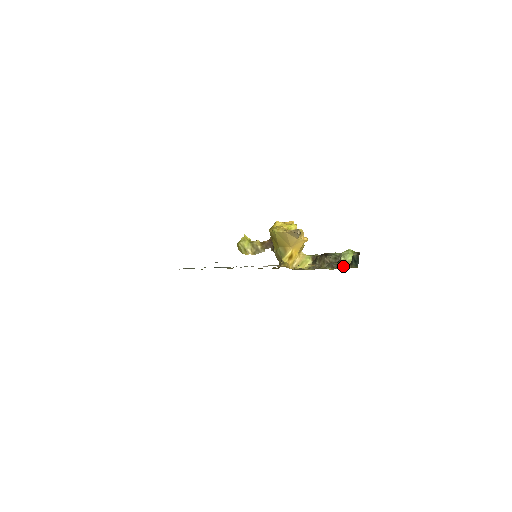
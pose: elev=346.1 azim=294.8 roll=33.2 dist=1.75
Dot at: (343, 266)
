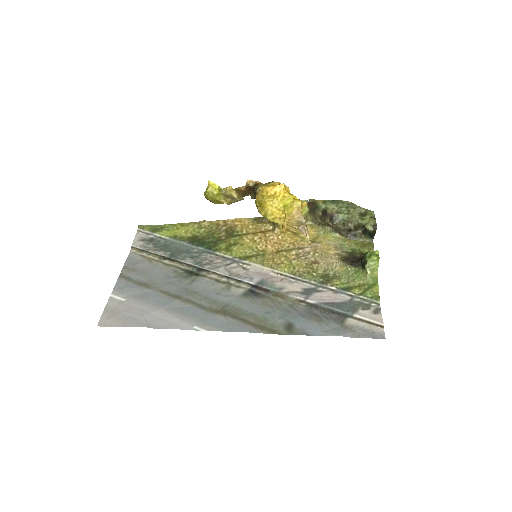
Dot at: (354, 235)
